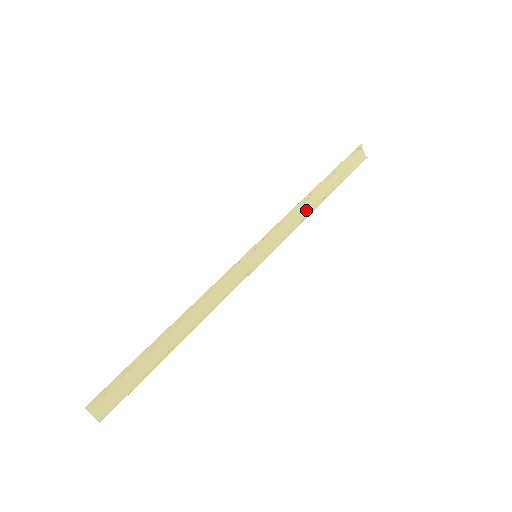
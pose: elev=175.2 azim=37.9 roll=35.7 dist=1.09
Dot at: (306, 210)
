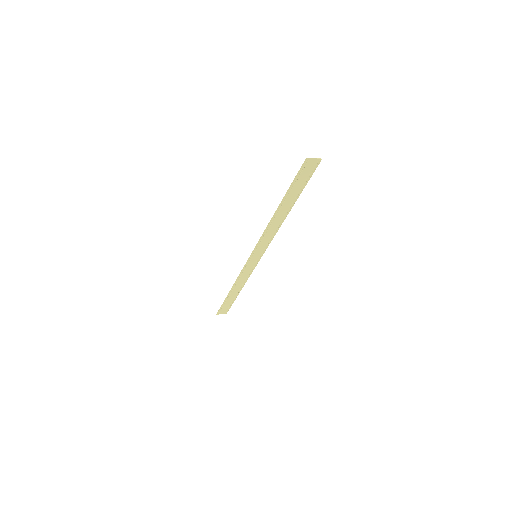
Dot at: (278, 222)
